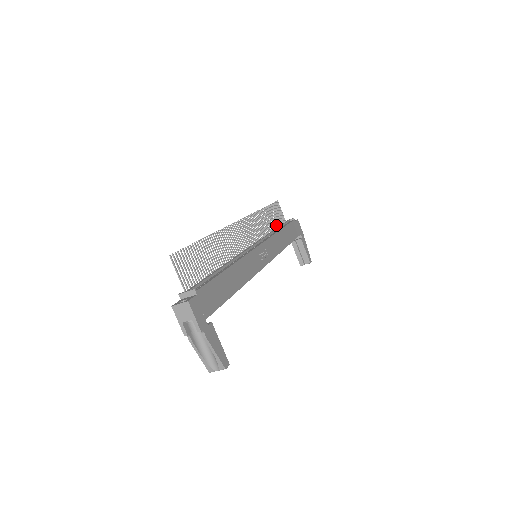
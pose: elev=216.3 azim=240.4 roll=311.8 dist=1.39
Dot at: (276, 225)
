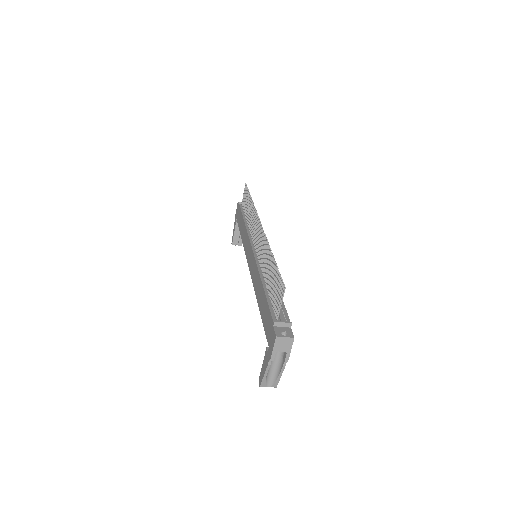
Dot at: occluded
